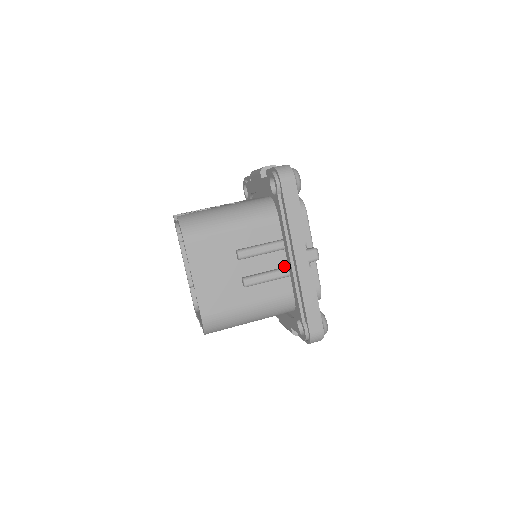
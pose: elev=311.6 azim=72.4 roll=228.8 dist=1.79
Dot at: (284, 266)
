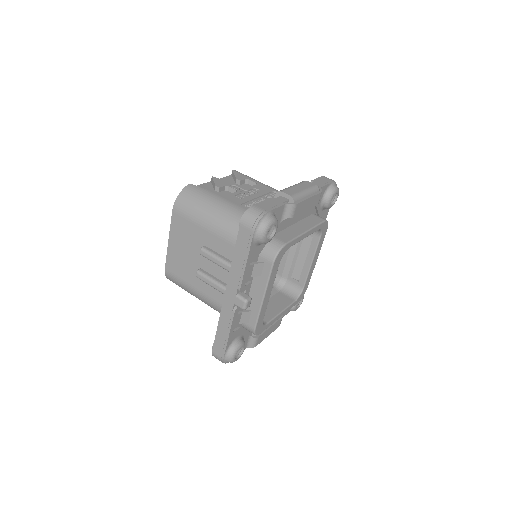
Dot at: occluded
